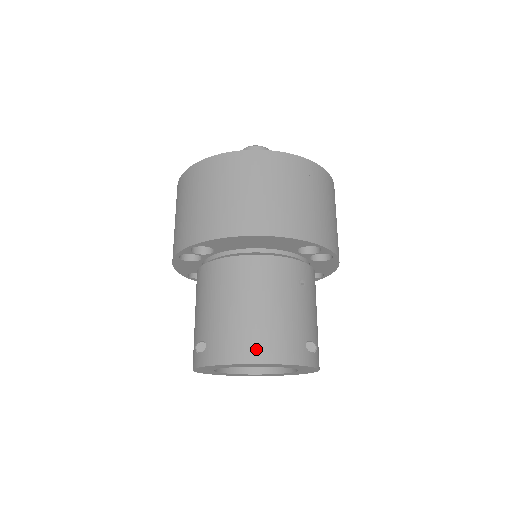
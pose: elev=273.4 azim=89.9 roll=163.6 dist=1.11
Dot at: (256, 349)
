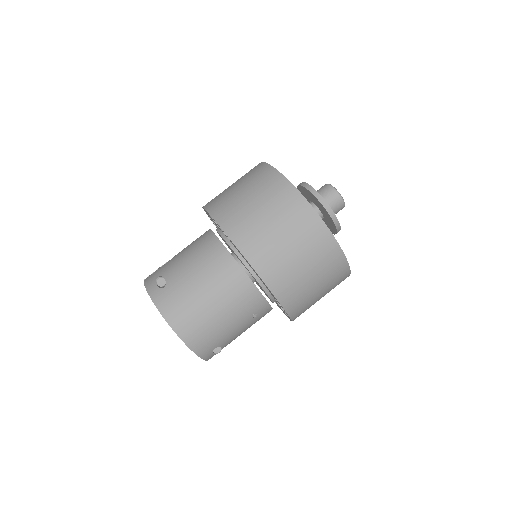
Dot at: (186, 327)
